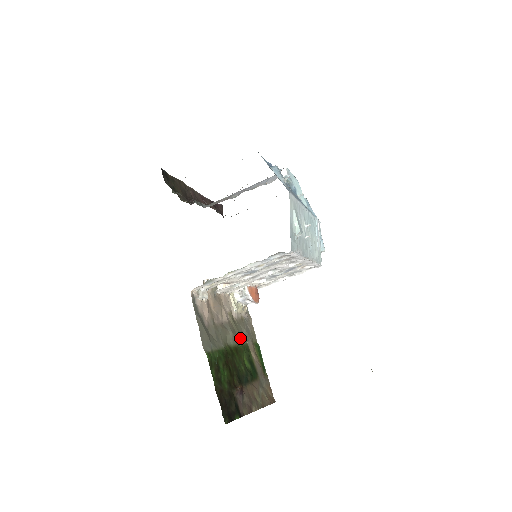
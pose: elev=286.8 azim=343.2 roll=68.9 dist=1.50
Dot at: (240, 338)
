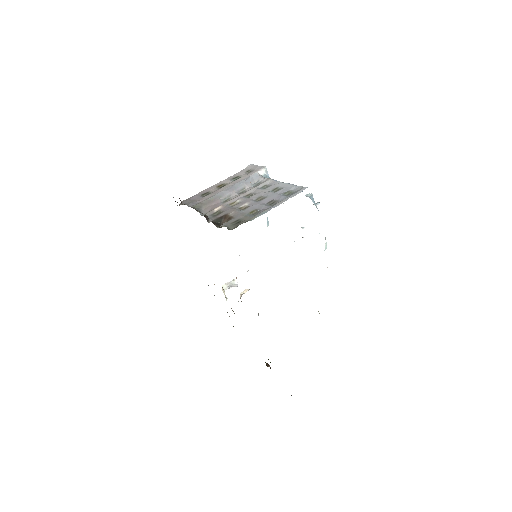
Dot at: occluded
